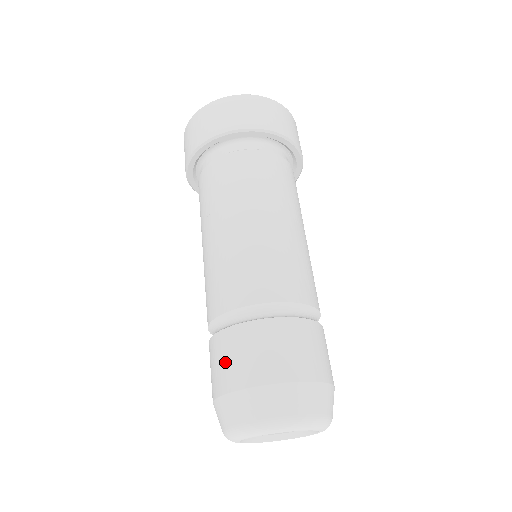
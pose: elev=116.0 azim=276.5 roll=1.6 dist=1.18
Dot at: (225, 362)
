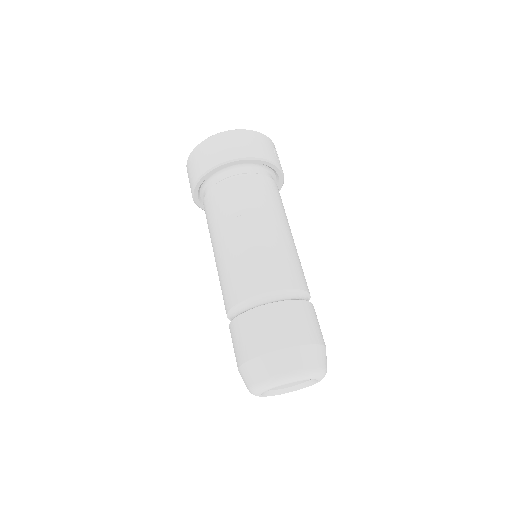
Dot at: (237, 343)
